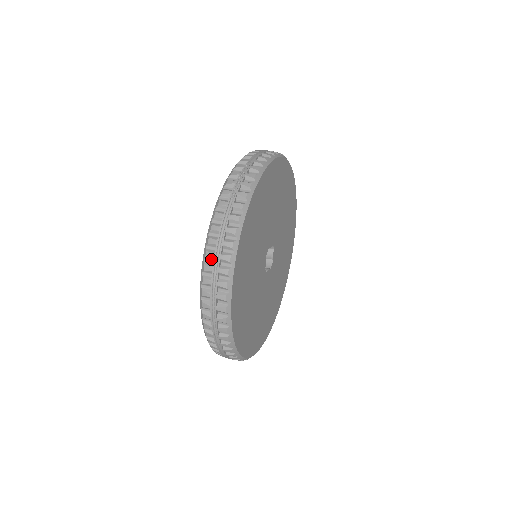
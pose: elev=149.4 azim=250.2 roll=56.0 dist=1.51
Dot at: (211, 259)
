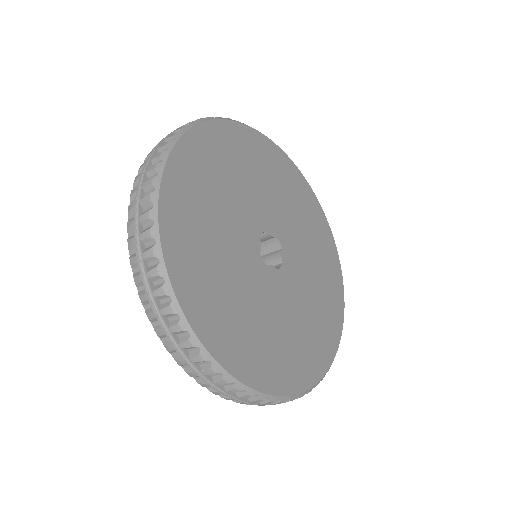
Dot at: occluded
